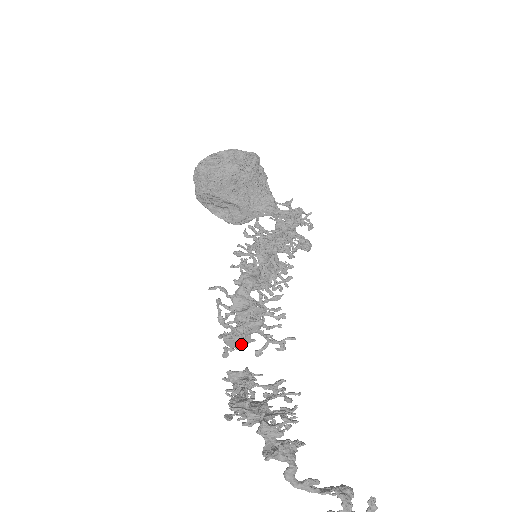
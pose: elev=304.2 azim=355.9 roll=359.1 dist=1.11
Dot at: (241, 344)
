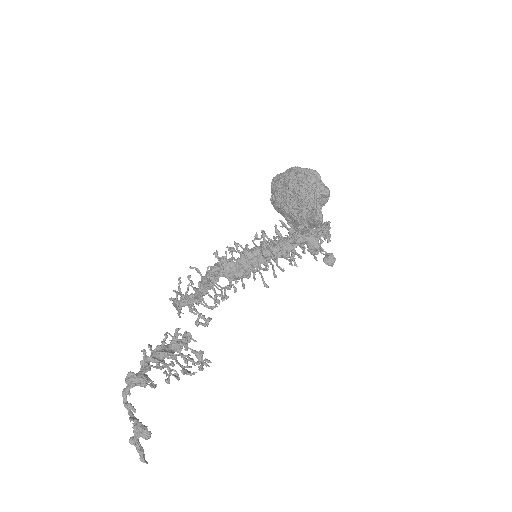
Dot at: (177, 308)
